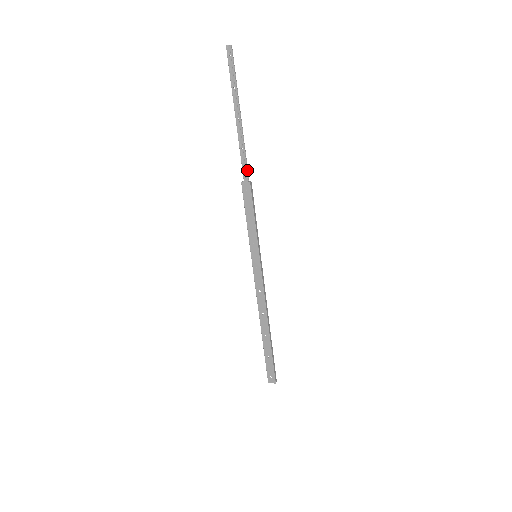
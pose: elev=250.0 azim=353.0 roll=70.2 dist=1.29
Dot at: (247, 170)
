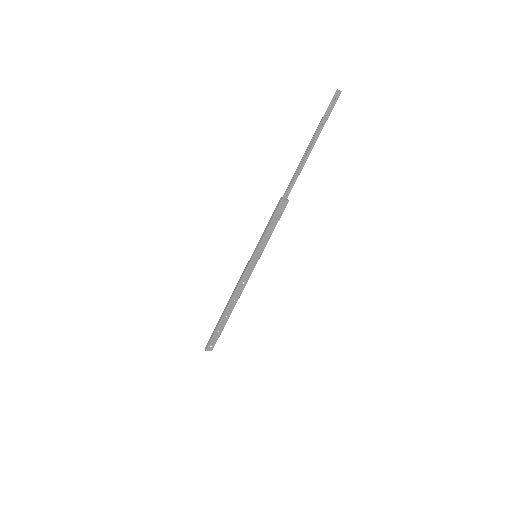
Dot at: (290, 190)
